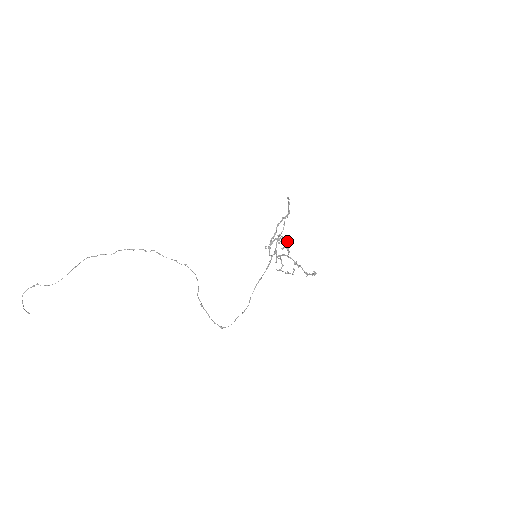
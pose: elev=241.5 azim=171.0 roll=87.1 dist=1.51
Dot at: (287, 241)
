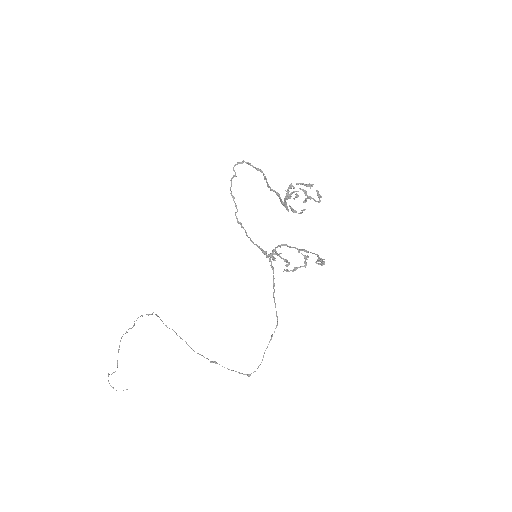
Dot at: occluded
